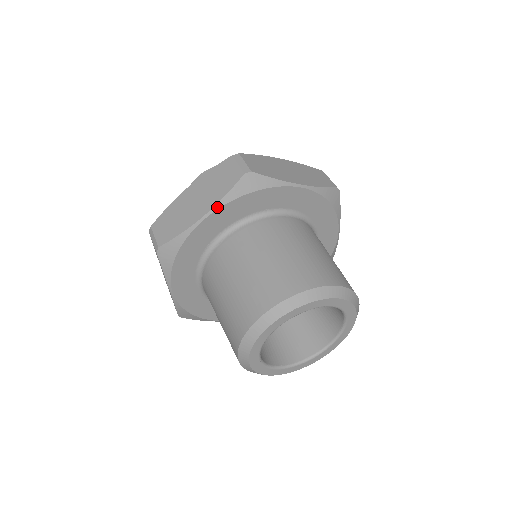
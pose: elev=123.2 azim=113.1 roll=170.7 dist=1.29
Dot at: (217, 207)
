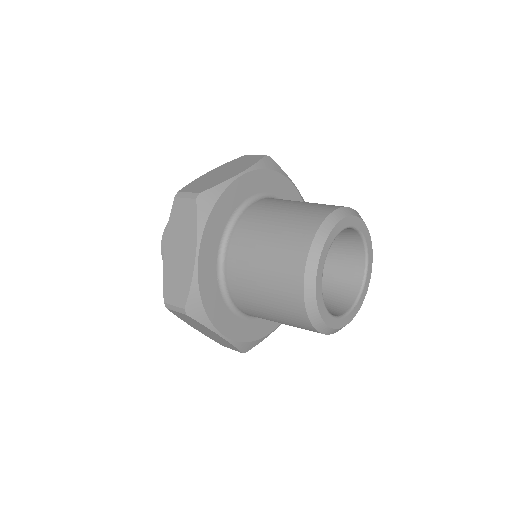
Dot at: (250, 169)
